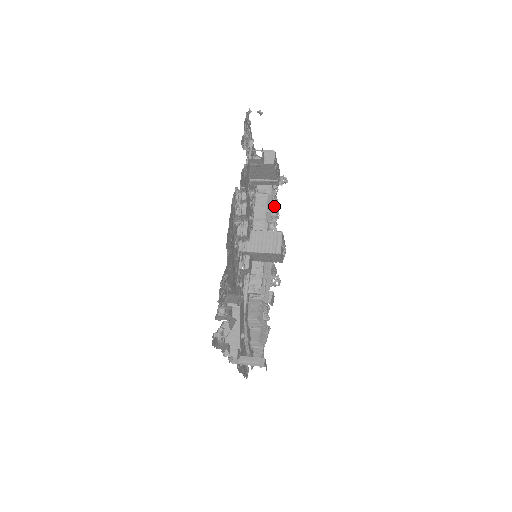
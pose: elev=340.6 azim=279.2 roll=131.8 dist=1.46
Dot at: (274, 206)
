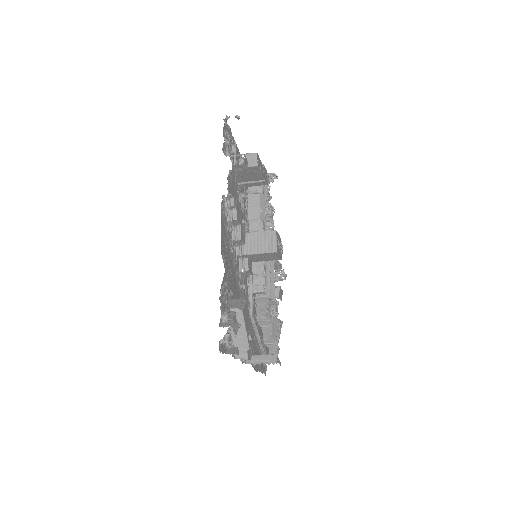
Dot at: (268, 204)
